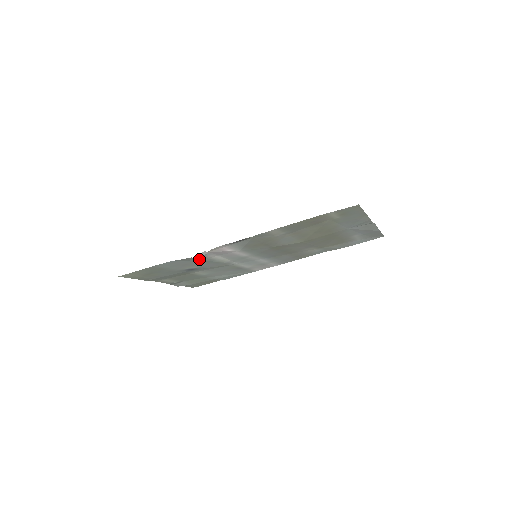
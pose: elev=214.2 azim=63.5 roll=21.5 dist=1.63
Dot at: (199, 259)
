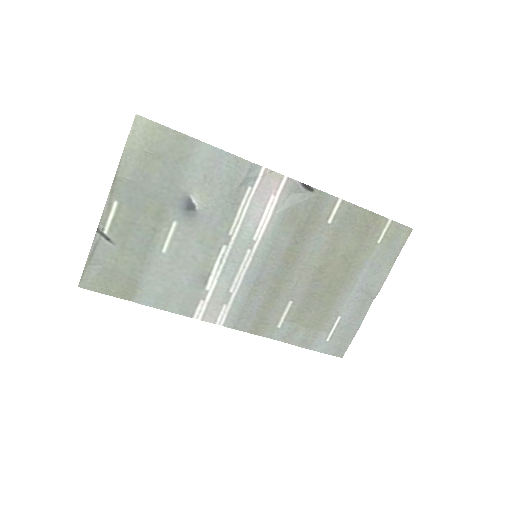
Dot at: (244, 178)
